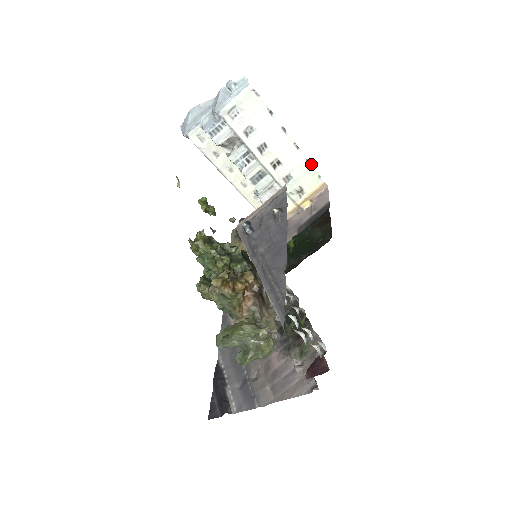
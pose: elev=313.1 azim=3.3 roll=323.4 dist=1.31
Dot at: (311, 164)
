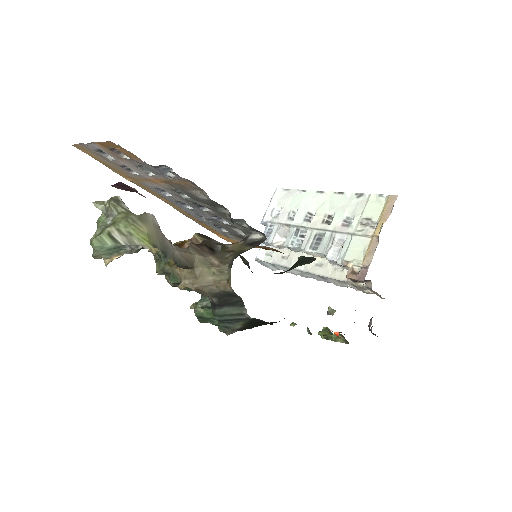
Dot at: (363, 194)
